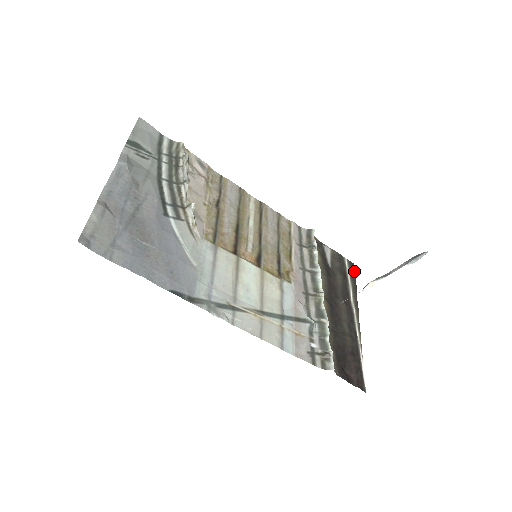
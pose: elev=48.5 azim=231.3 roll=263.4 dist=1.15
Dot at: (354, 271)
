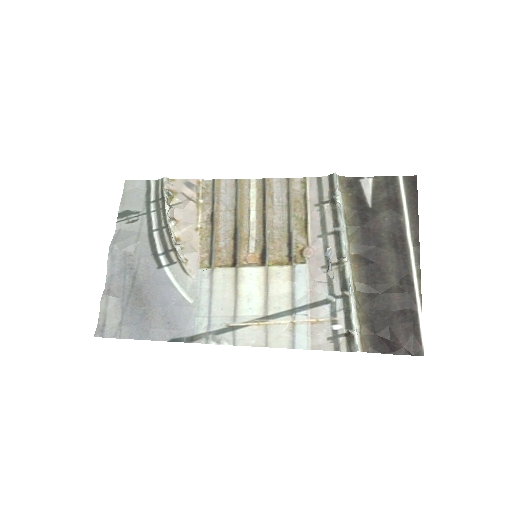
Dot at: (415, 188)
